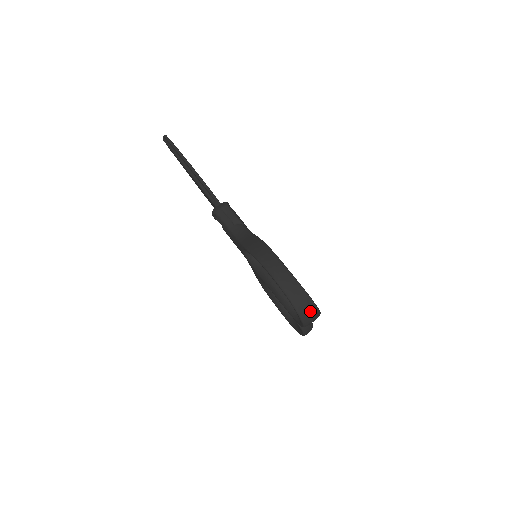
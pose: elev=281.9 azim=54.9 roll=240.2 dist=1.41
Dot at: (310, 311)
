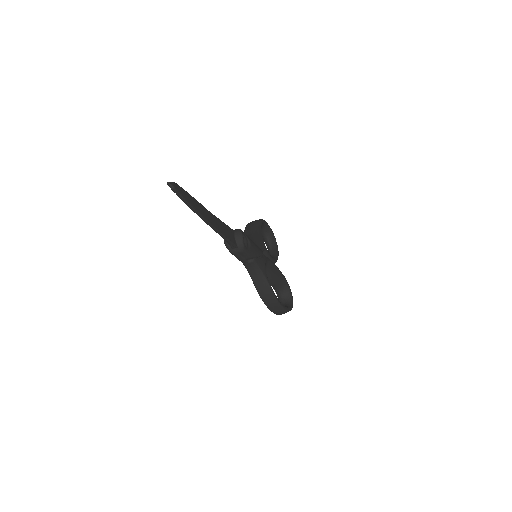
Dot at: occluded
